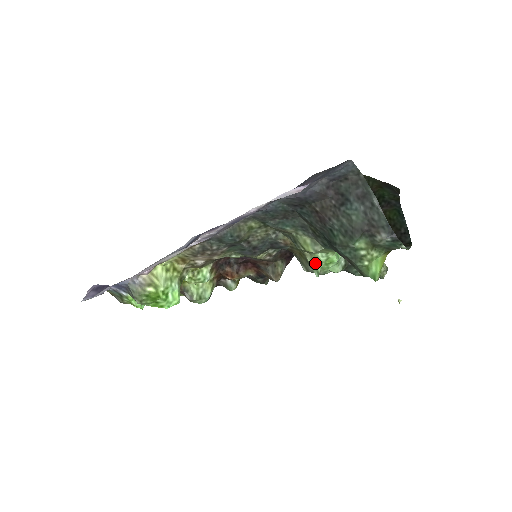
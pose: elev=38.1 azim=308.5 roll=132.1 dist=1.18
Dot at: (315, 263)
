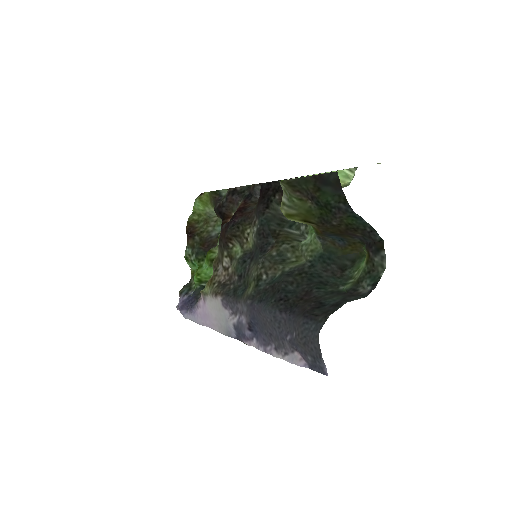
Dot at: occluded
